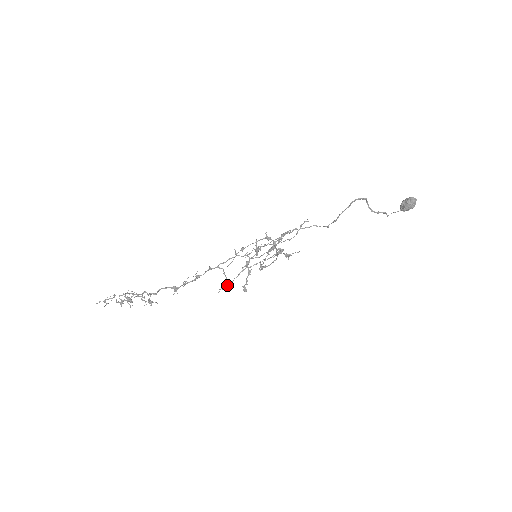
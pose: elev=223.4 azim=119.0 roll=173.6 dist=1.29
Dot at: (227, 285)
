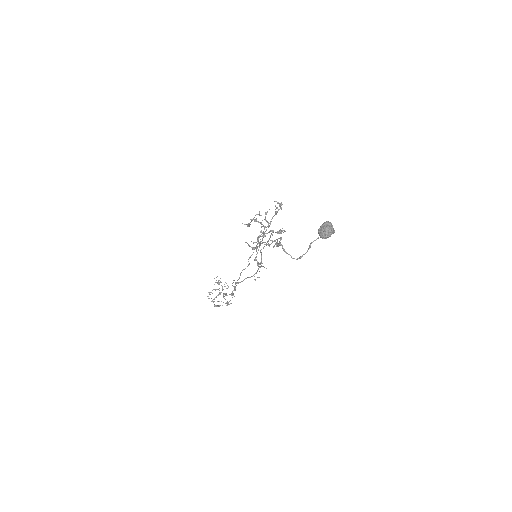
Dot at: occluded
